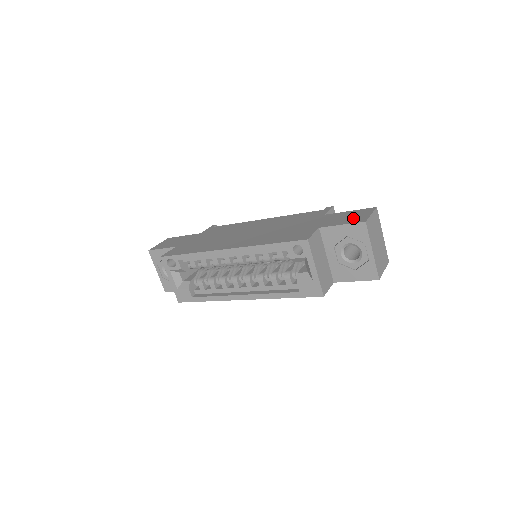
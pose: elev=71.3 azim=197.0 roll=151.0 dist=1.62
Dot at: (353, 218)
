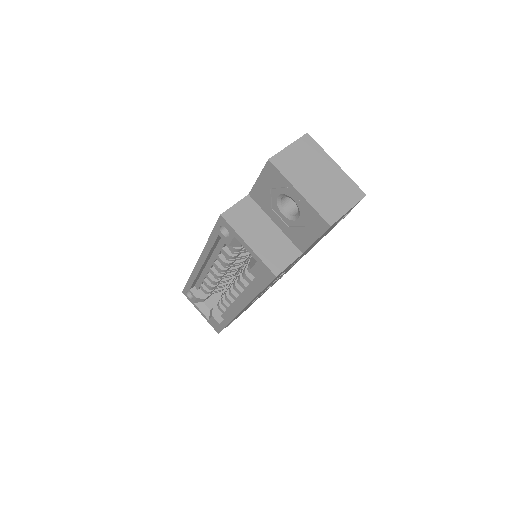
Dot at: occluded
